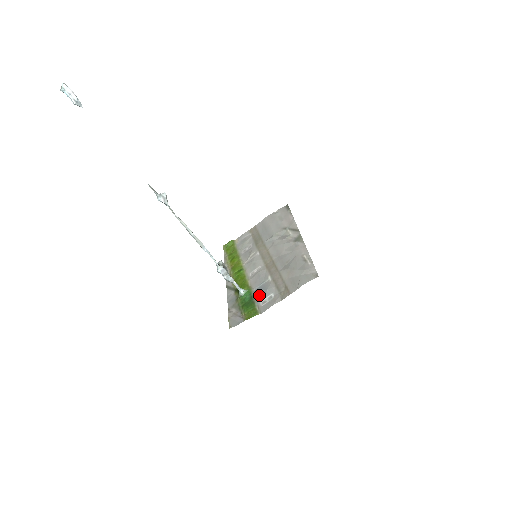
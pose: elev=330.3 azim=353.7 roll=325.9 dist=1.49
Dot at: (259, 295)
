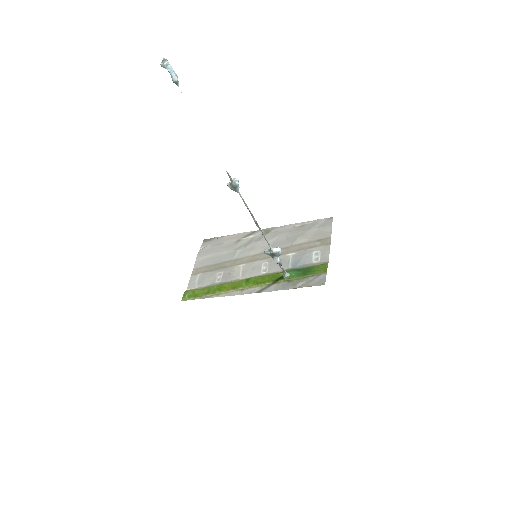
Dot at: (303, 263)
